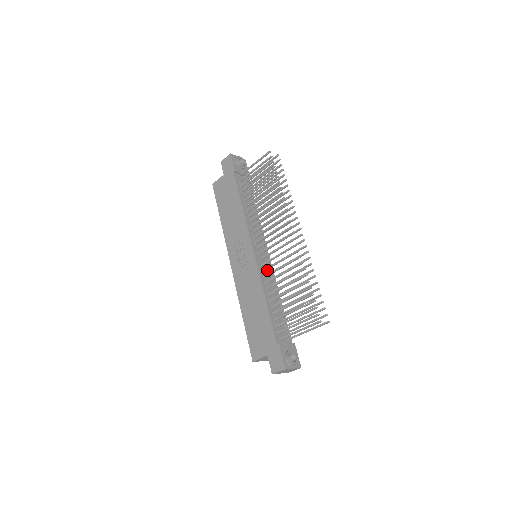
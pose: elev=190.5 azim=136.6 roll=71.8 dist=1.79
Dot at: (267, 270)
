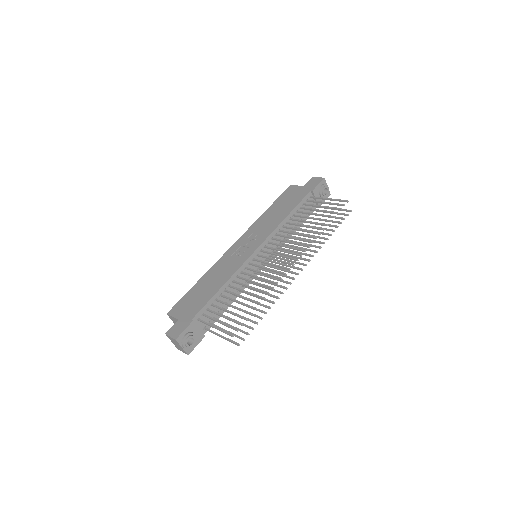
Dot at: (250, 272)
